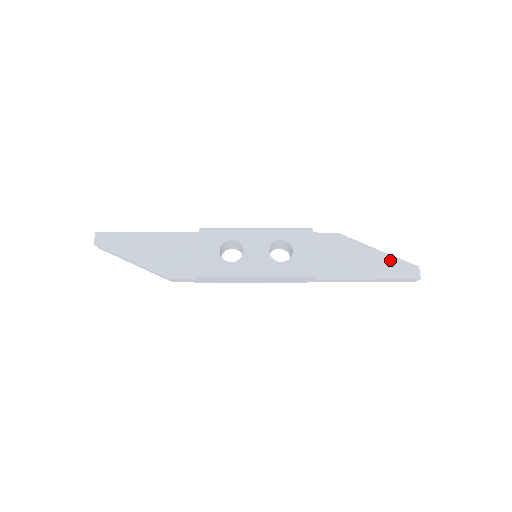
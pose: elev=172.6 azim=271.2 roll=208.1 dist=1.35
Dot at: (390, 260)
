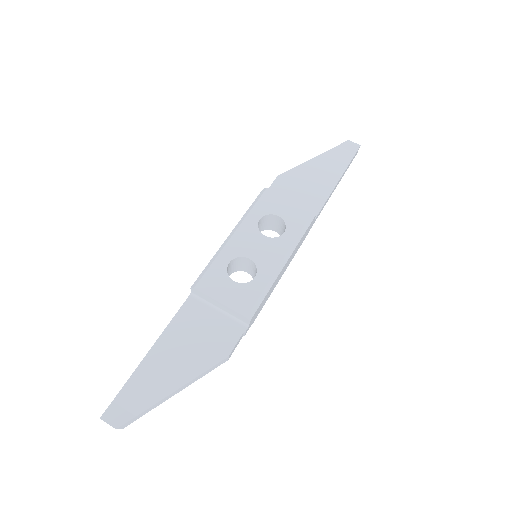
Dot at: (330, 155)
